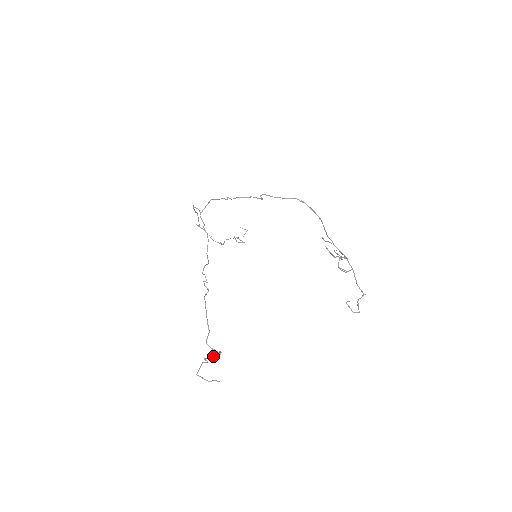
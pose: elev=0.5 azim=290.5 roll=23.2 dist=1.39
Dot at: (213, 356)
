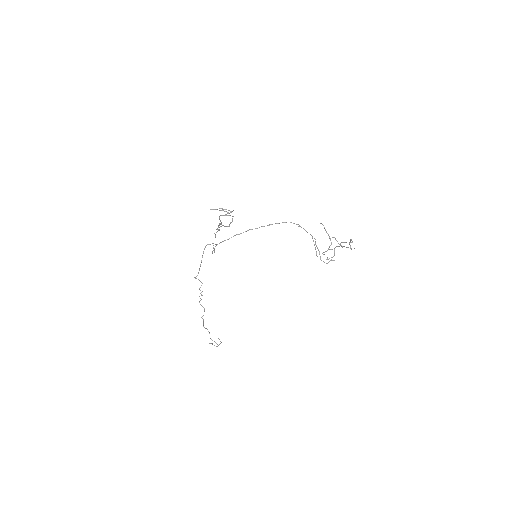
Dot at: (222, 225)
